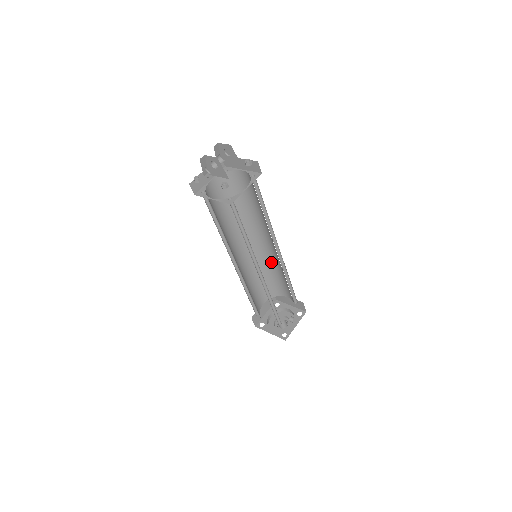
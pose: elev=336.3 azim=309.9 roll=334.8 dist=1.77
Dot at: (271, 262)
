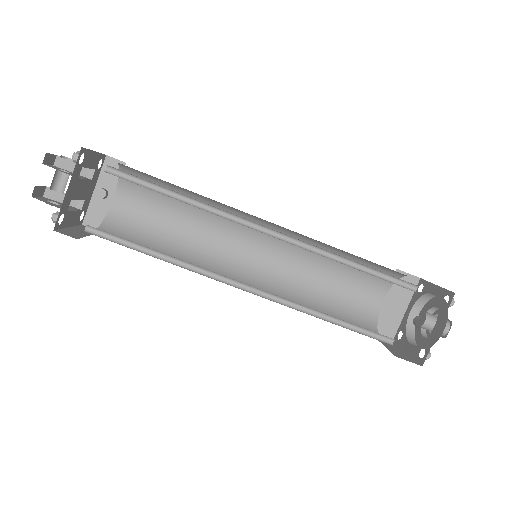
Dot at: (317, 241)
